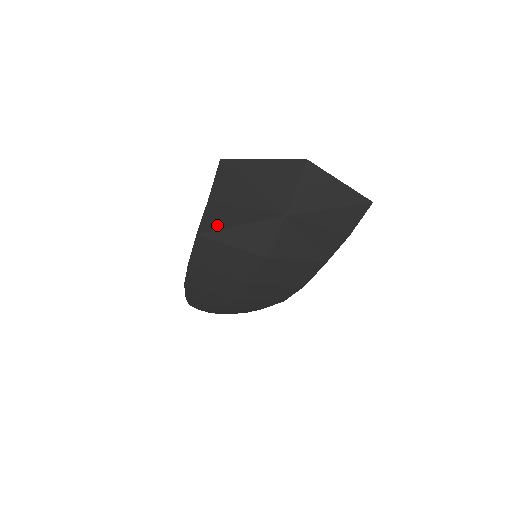
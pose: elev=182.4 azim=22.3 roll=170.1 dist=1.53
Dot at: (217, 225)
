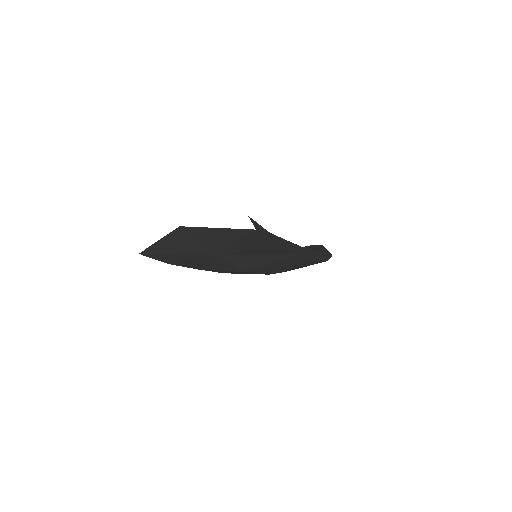
Dot at: (196, 266)
